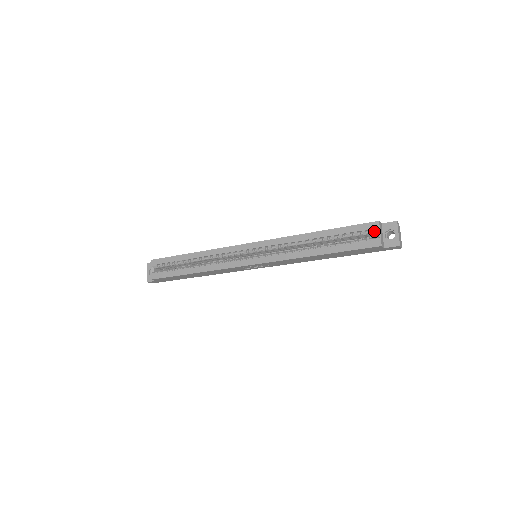
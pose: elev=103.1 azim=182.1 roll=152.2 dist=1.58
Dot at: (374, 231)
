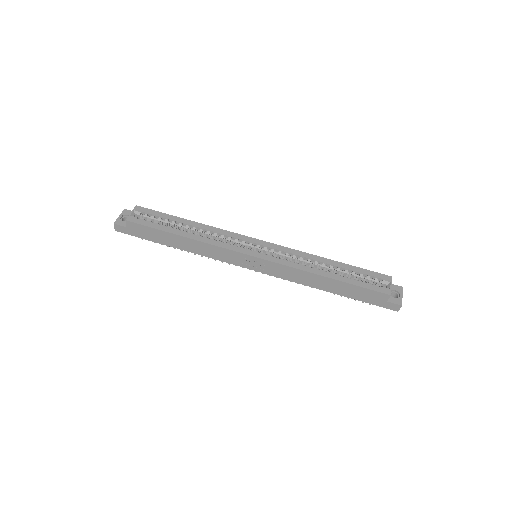
Dot at: (386, 282)
